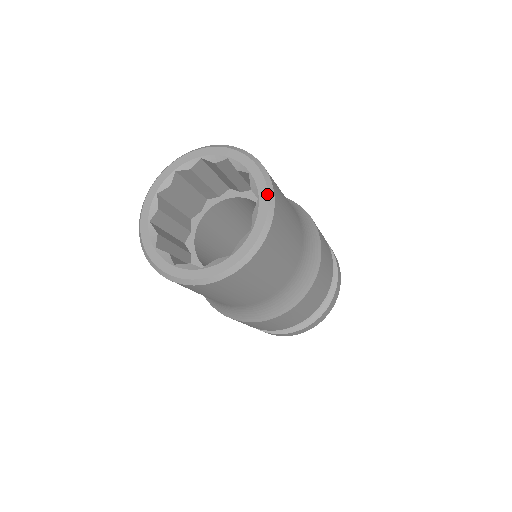
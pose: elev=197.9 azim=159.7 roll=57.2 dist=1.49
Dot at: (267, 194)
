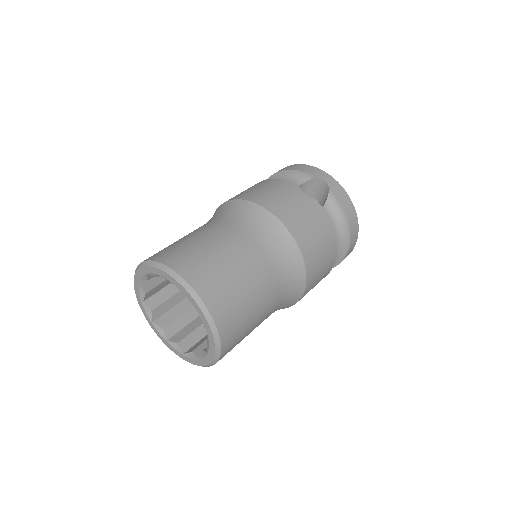
Dot at: (200, 309)
